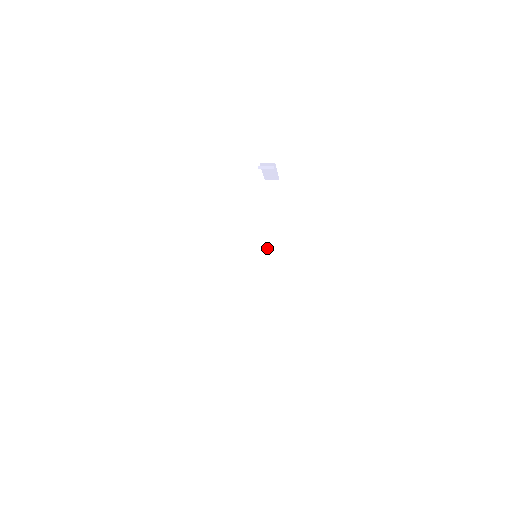
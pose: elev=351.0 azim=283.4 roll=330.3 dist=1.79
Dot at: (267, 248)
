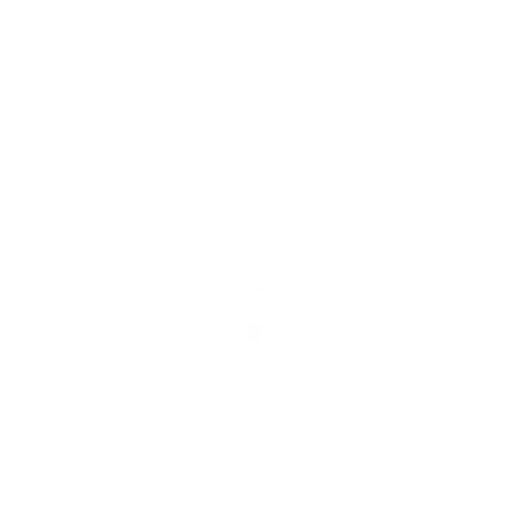
Dot at: (263, 228)
